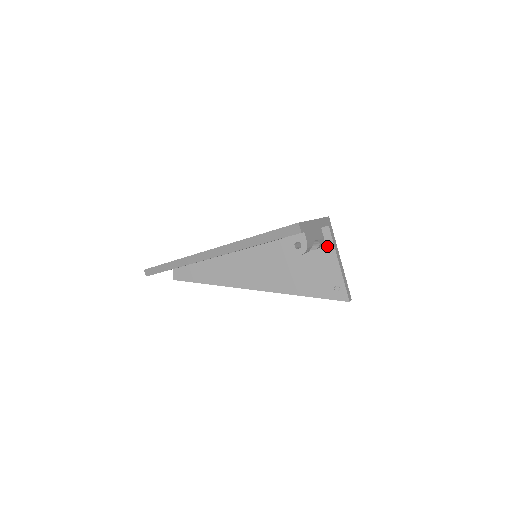
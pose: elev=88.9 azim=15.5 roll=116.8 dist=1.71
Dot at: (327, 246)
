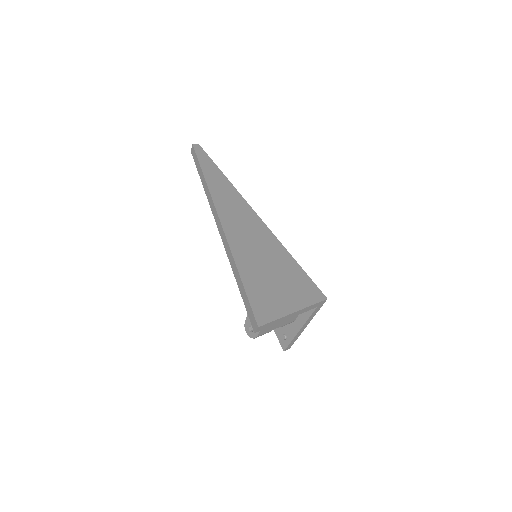
Dot at: (304, 313)
